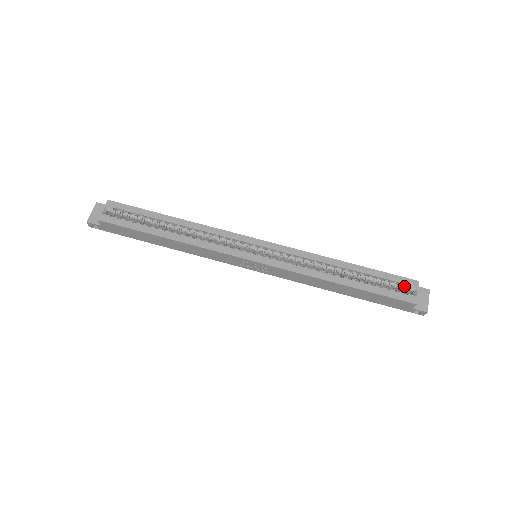
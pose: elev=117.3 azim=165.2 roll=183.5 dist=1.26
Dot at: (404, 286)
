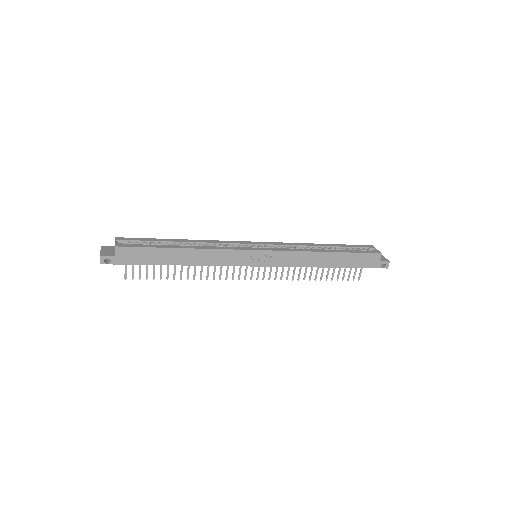
Dot at: (366, 249)
